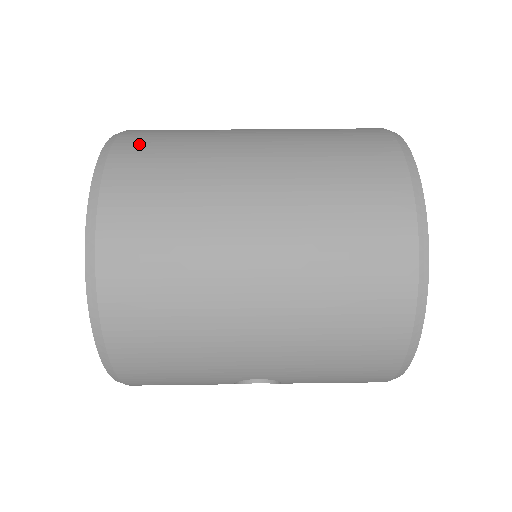
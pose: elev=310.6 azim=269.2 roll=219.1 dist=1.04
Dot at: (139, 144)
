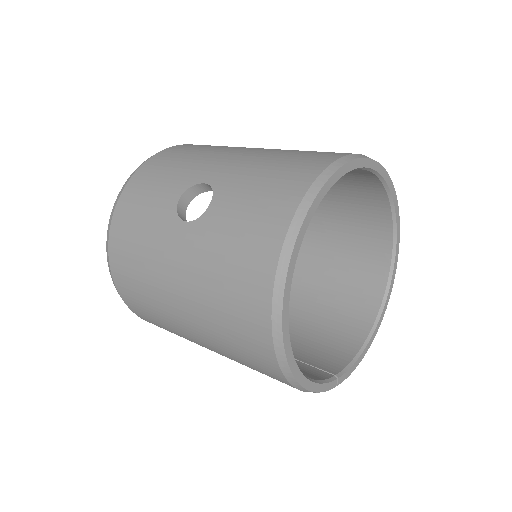
Dot at: occluded
